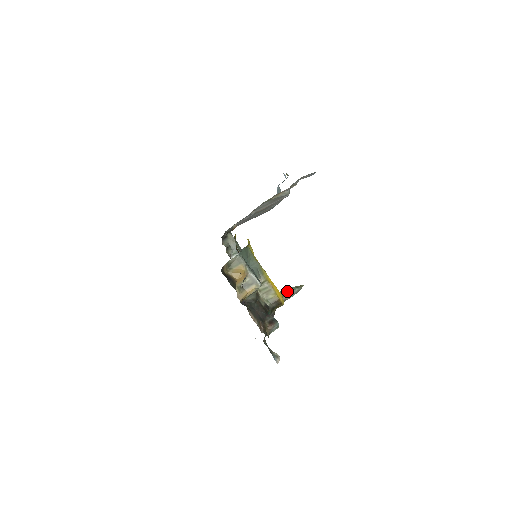
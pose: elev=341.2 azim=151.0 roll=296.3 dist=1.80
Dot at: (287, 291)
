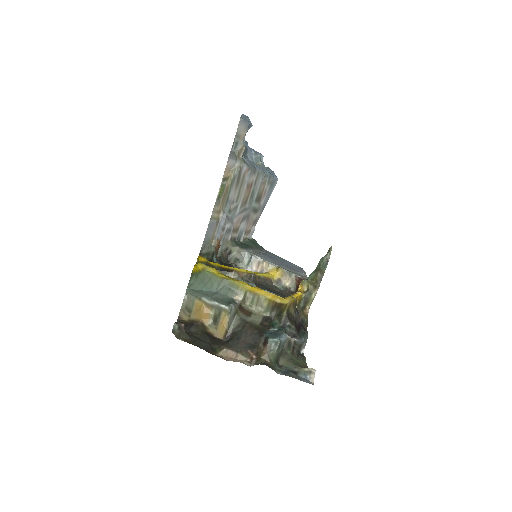
Dot at: (317, 267)
